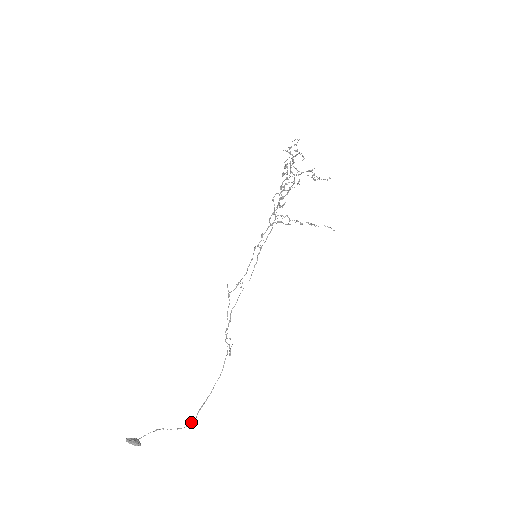
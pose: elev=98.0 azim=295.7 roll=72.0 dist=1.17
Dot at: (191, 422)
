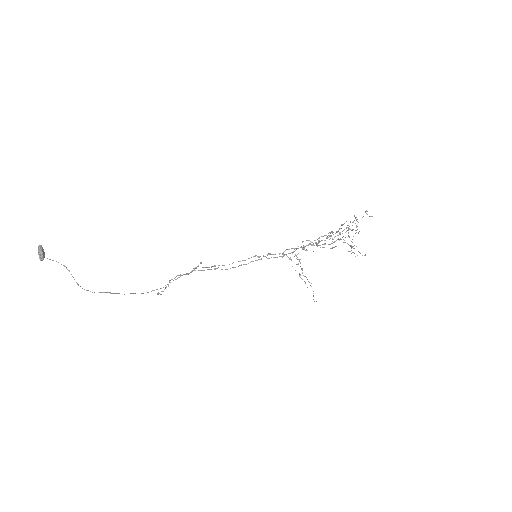
Dot at: occluded
